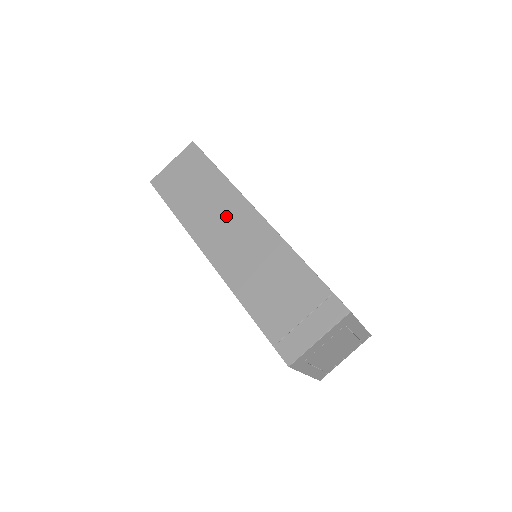
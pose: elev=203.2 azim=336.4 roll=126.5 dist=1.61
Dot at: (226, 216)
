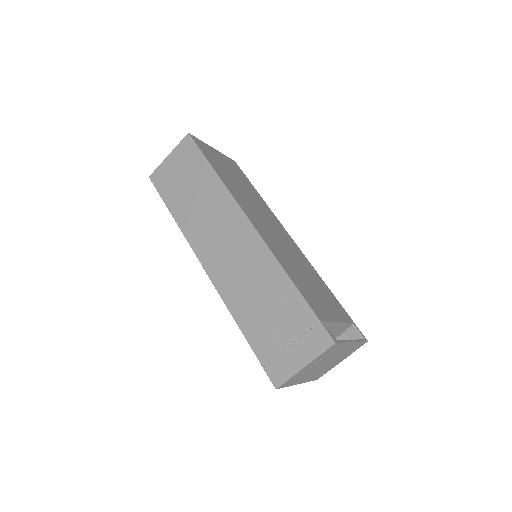
Dot at: (221, 224)
